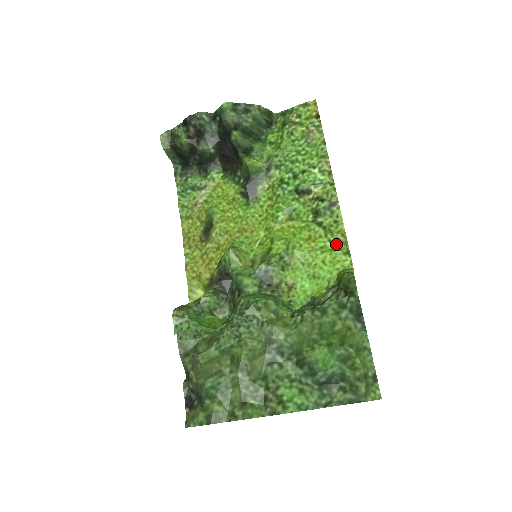
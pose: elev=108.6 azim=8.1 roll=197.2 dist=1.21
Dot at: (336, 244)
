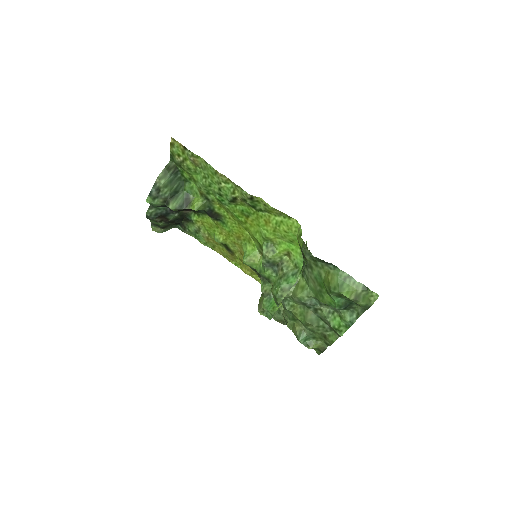
Dot at: (280, 216)
